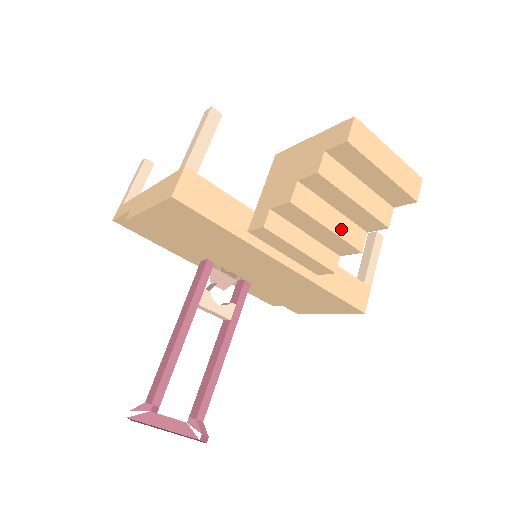
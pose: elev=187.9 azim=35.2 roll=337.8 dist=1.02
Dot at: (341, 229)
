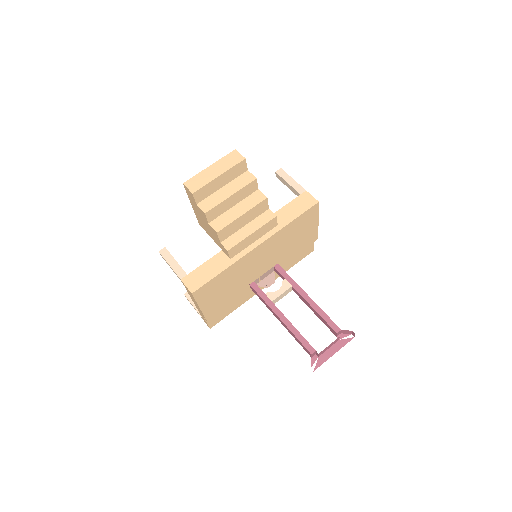
Dot at: (247, 206)
